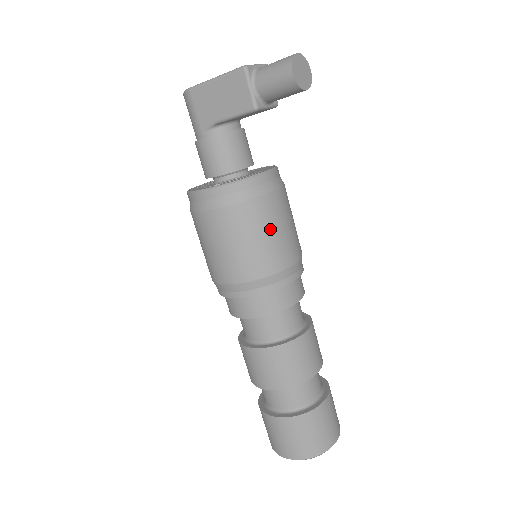
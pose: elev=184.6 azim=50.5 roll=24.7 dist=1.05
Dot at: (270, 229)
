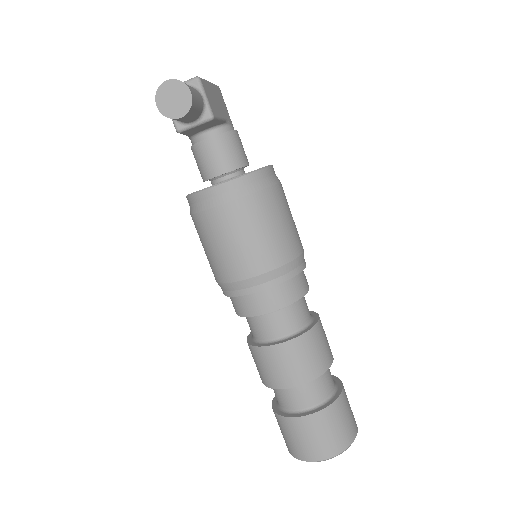
Dot at: (221, 241)
